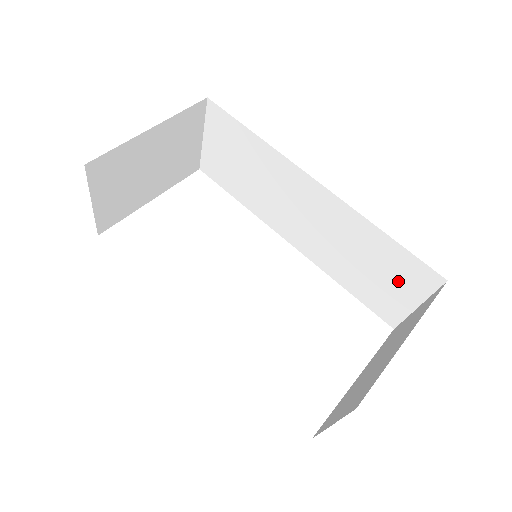
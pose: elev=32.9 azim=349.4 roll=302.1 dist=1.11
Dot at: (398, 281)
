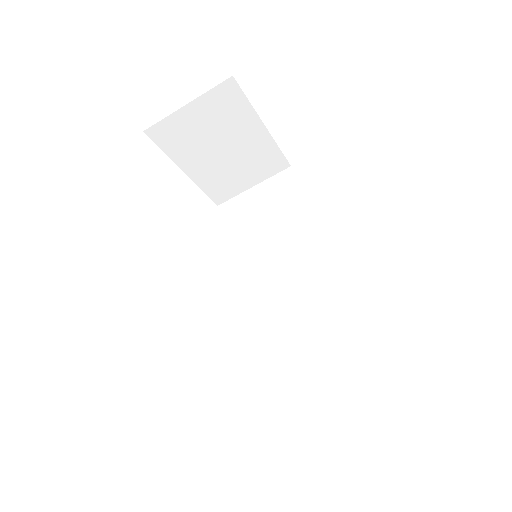
Dot at: (333, 385)
